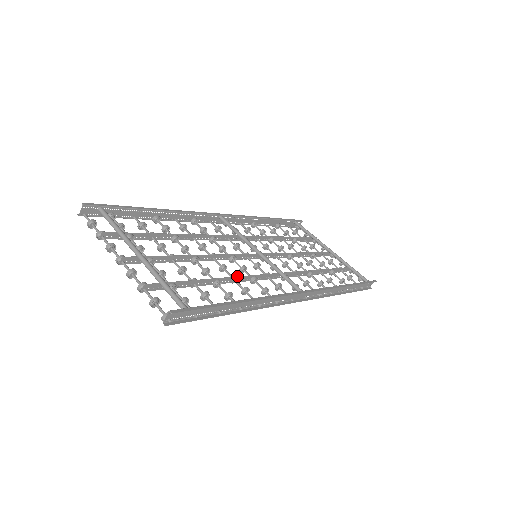
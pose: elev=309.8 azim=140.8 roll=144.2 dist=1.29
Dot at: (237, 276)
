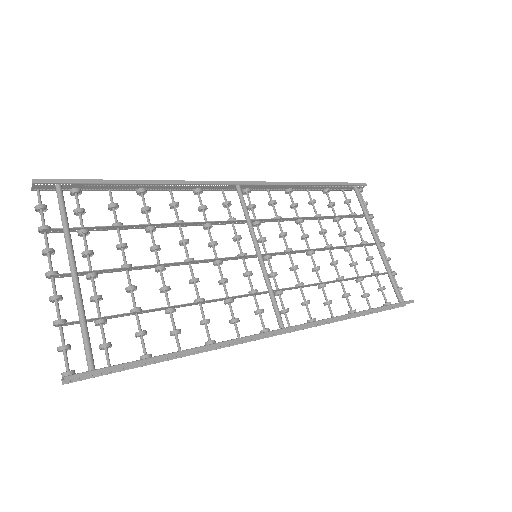
Dot at: (202, 301)
